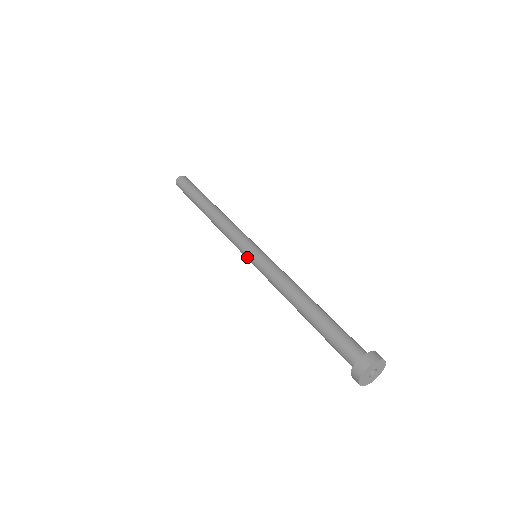
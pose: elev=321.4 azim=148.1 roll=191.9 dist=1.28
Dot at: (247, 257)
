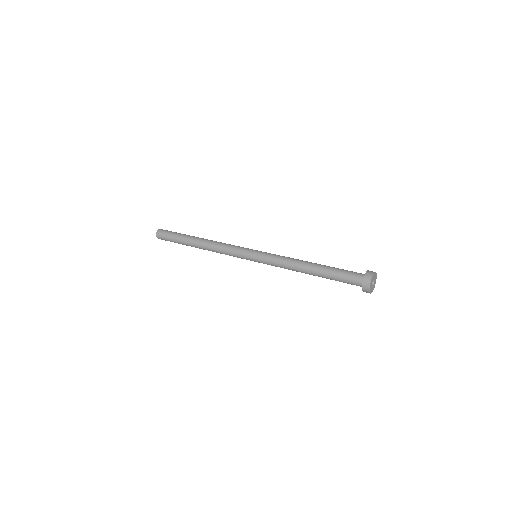
Dot at: (252, 252)
